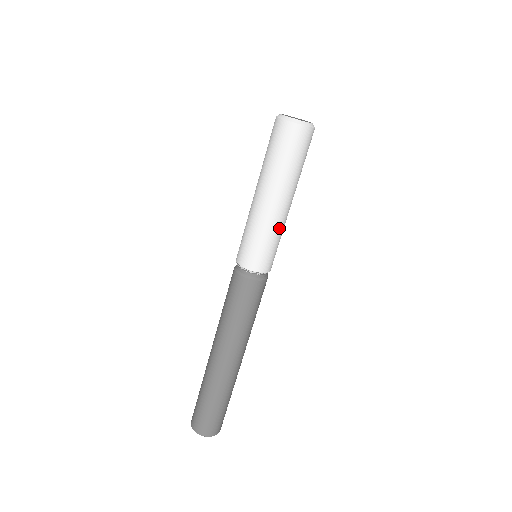
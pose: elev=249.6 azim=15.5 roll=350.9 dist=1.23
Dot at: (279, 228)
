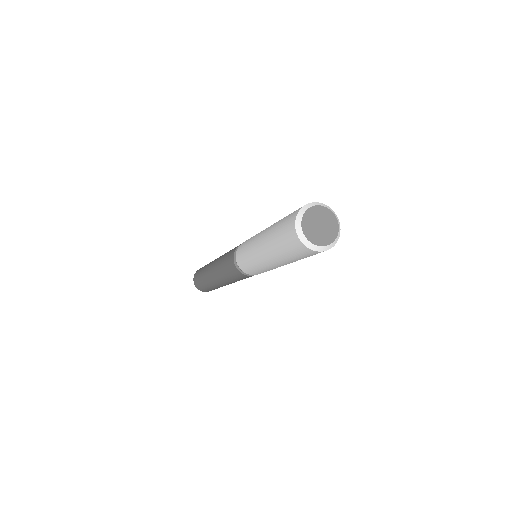
Dot at: occluded
